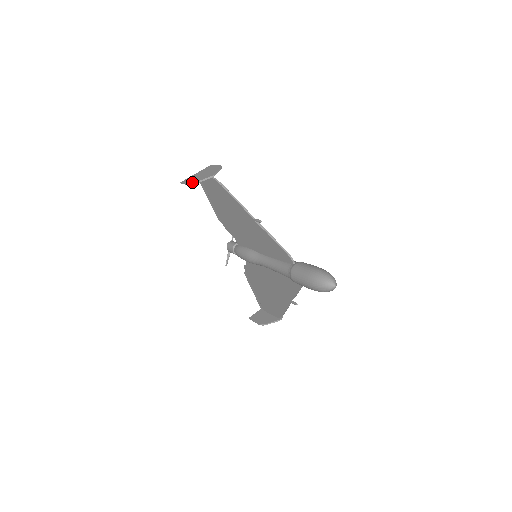
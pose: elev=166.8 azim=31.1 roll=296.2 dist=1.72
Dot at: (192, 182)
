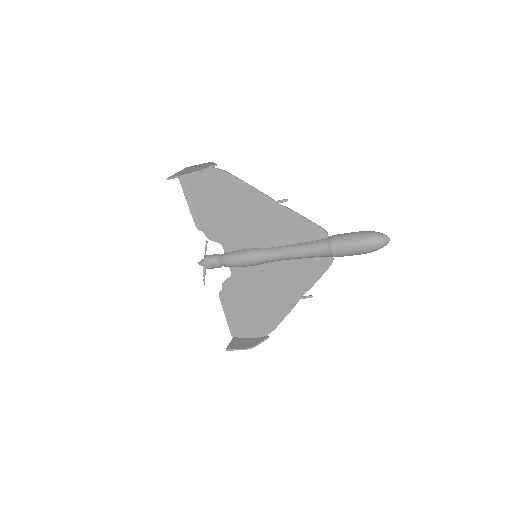
Dot at: (192, 172)
